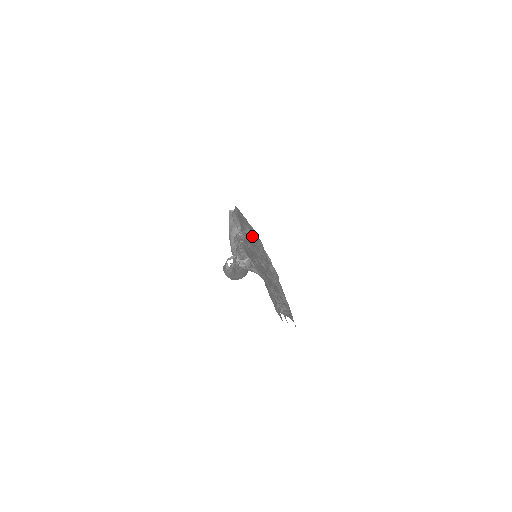
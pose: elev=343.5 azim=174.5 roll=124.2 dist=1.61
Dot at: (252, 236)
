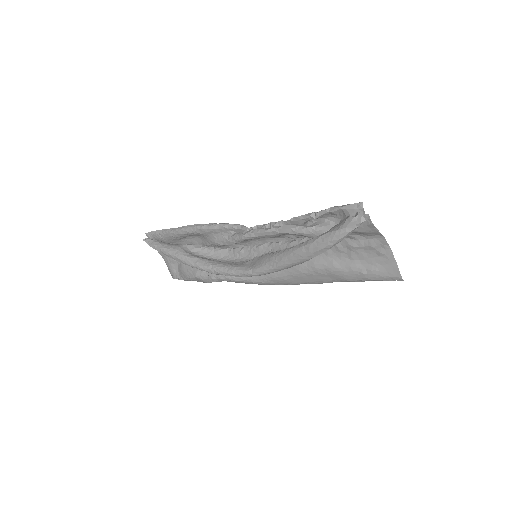
Dot at: occluded
